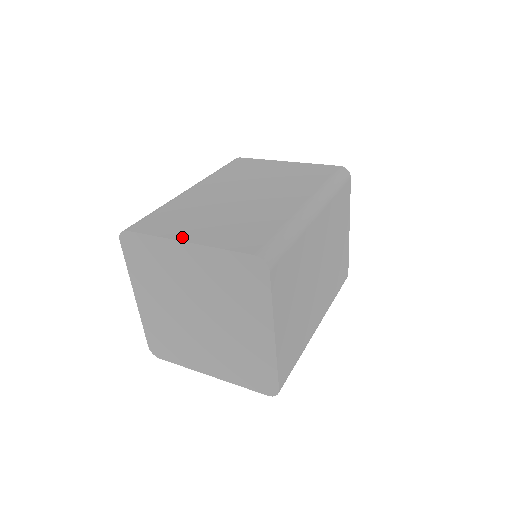
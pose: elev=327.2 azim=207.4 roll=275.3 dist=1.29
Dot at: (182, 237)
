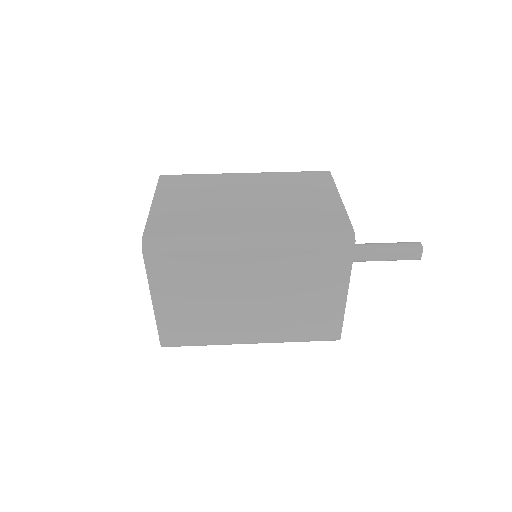
Dot at: (158, 199)
